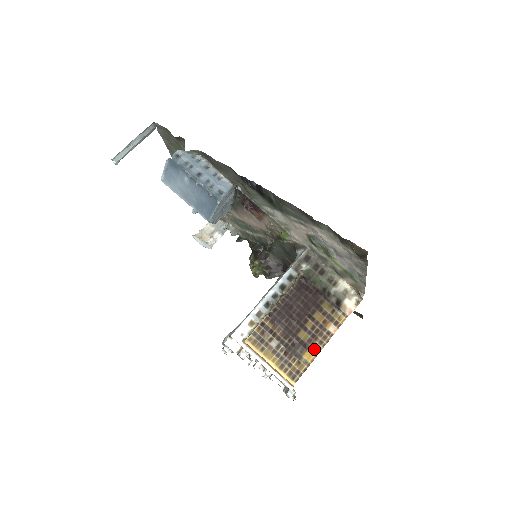
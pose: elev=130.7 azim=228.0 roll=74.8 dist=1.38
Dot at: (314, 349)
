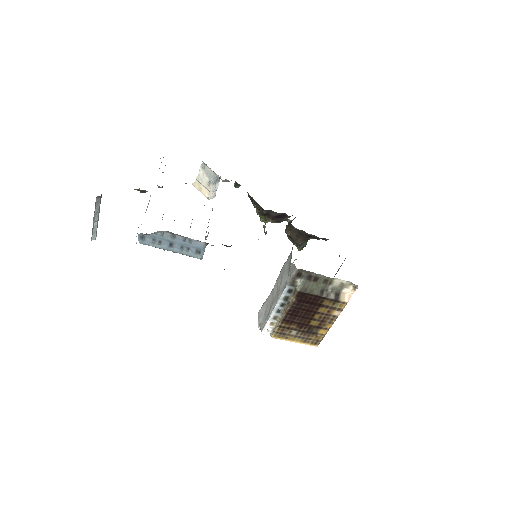
Dot at: (326, 327)
